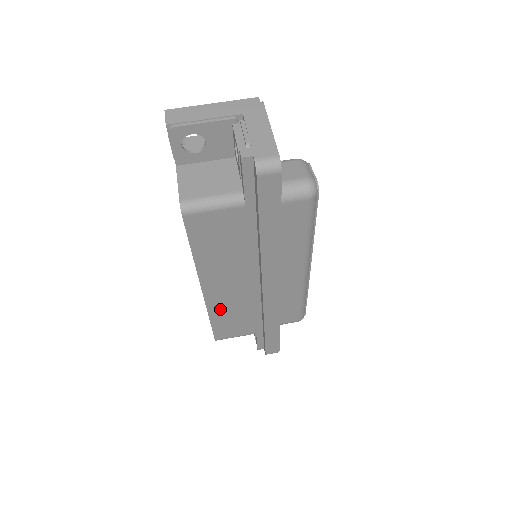
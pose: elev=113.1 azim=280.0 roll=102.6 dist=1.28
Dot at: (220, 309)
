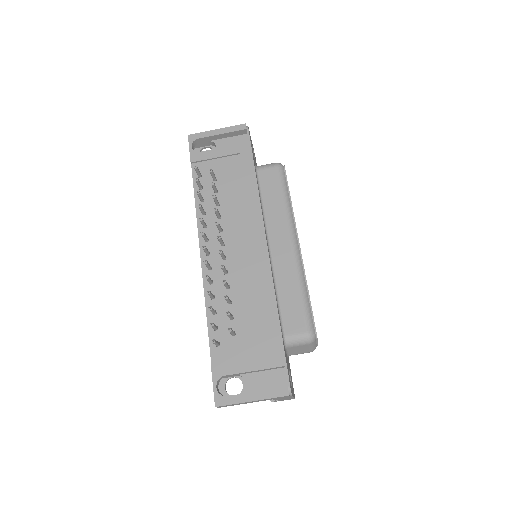
Dot at: occluded
